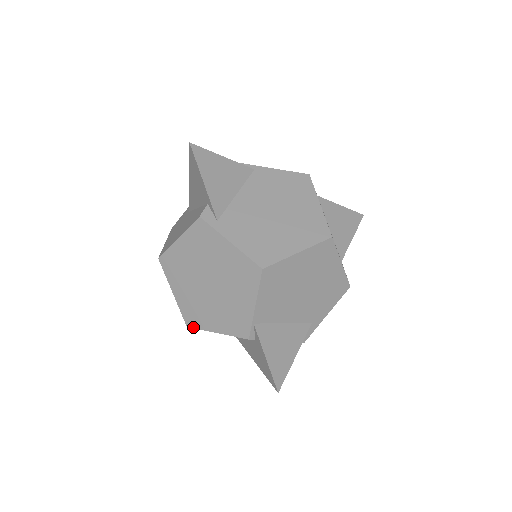
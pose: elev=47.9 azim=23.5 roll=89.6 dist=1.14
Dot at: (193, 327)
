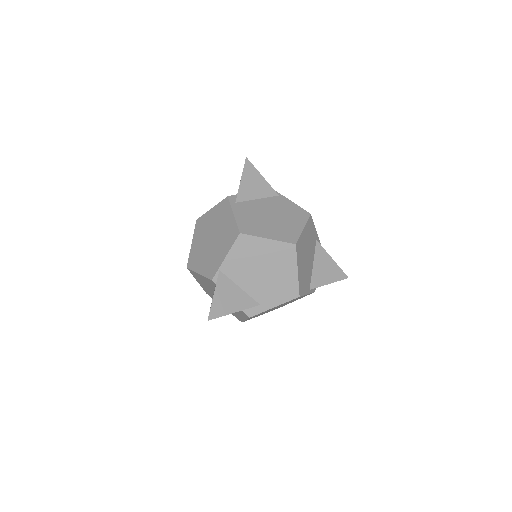
Dot at: (189, 268)
